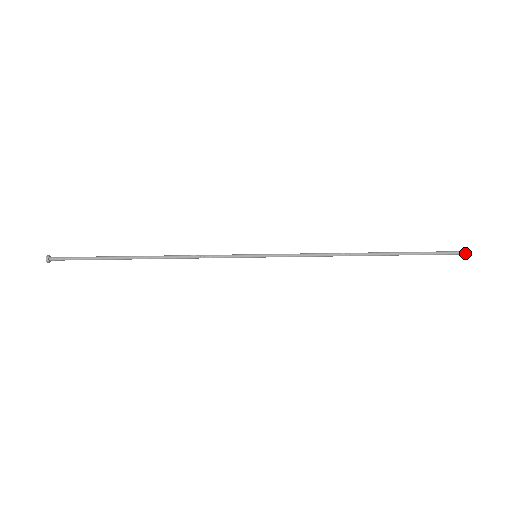
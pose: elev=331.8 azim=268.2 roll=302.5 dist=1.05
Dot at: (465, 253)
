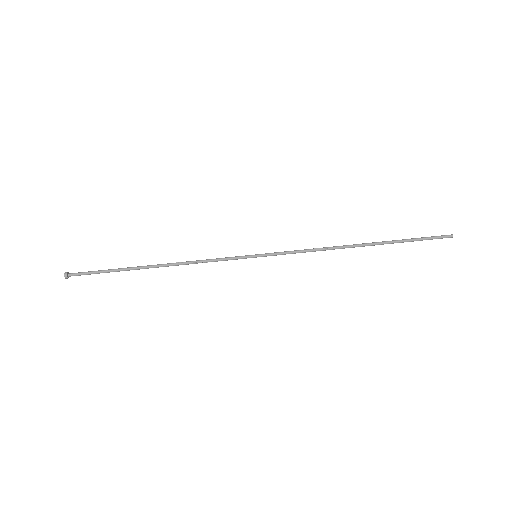
Dot at: occluded
